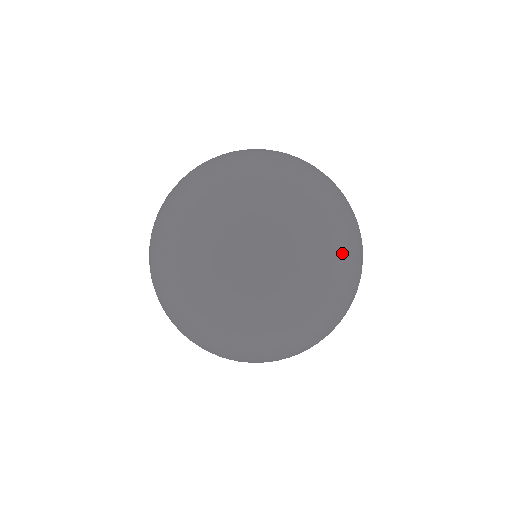
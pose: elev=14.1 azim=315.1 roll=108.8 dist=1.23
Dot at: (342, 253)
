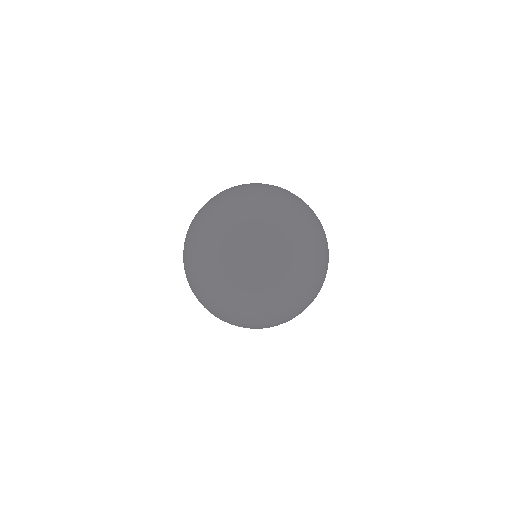
Dot at: occluded
